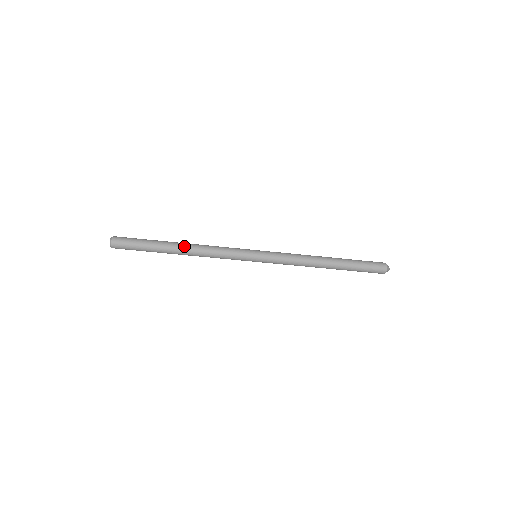
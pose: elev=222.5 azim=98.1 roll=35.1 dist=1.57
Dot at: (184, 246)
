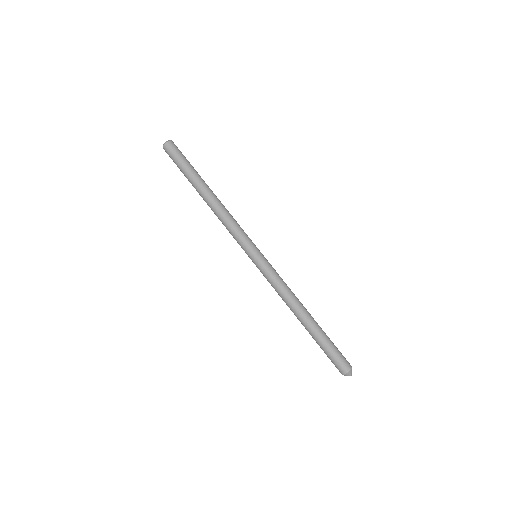
Dot at: (213, 194)
